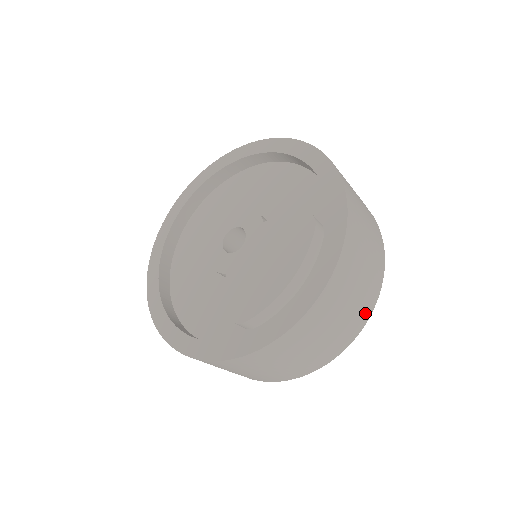
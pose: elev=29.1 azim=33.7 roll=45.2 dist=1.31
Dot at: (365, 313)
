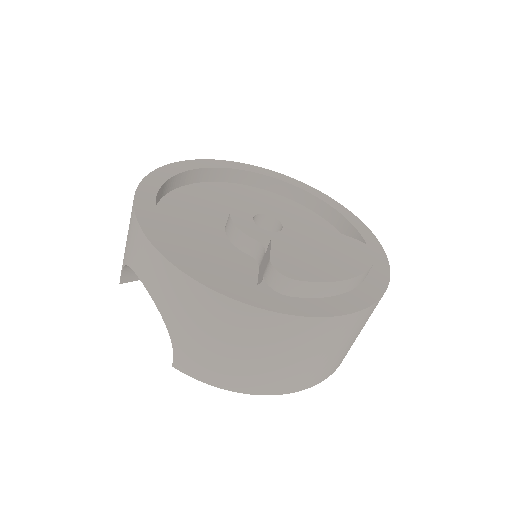
Dot at: (333, 369)
